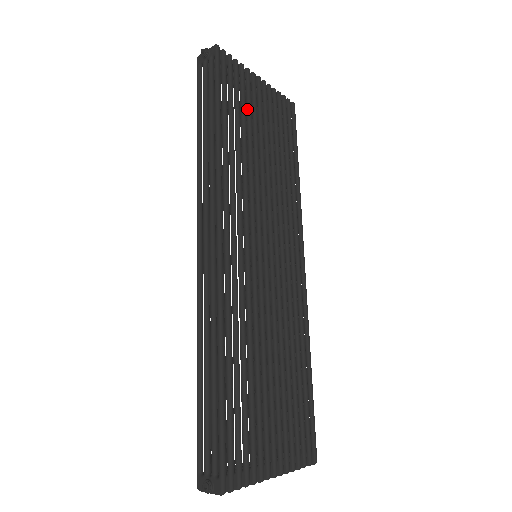
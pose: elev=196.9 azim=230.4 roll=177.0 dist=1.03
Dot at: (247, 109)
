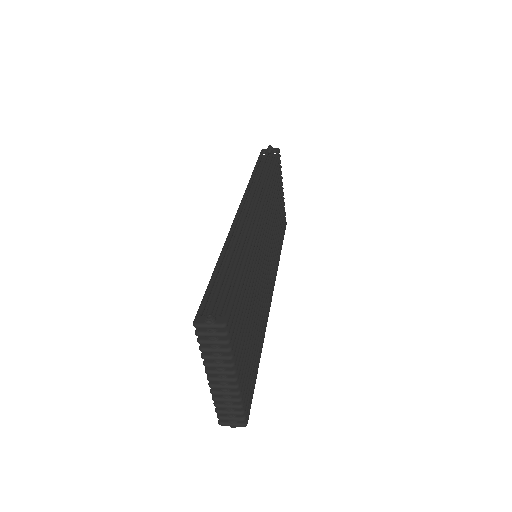
Dot at: occluded
